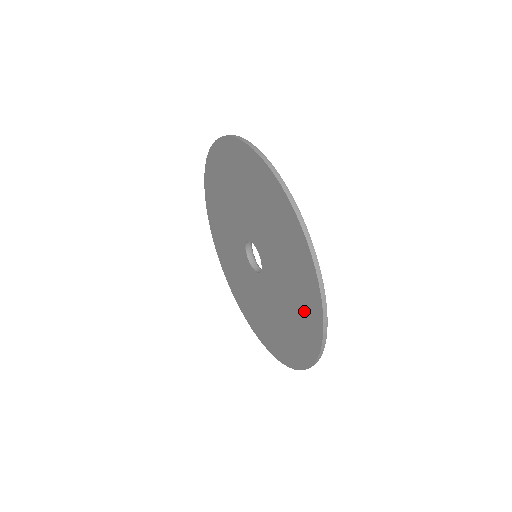
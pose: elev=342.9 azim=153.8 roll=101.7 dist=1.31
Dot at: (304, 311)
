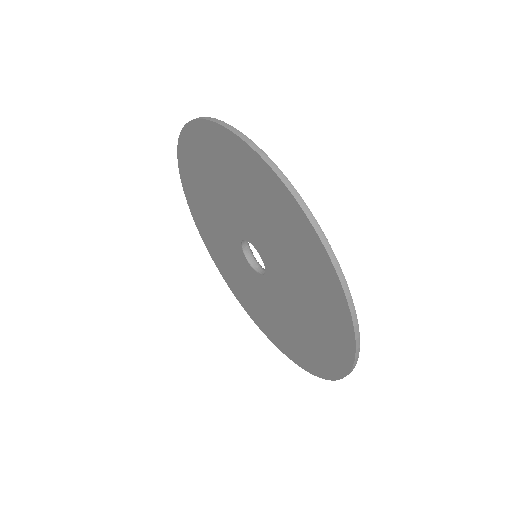
Dot at: (327, 331)
